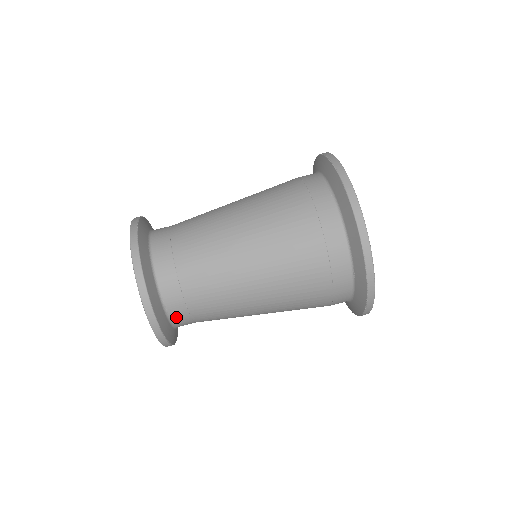
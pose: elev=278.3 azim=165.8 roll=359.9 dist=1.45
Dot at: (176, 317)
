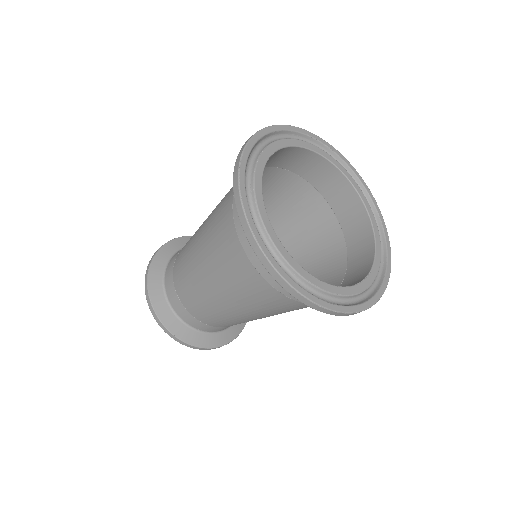
Dot at: (220, 330)
